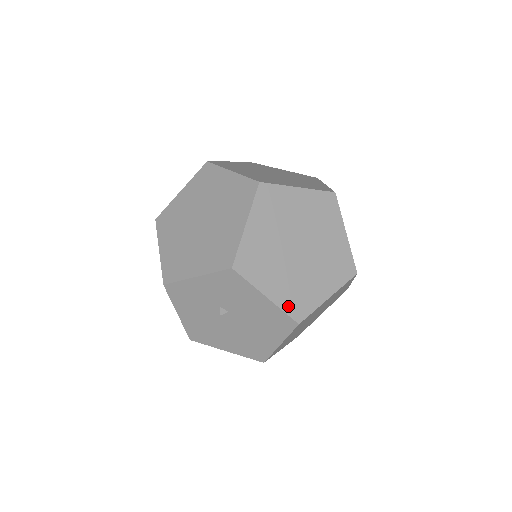
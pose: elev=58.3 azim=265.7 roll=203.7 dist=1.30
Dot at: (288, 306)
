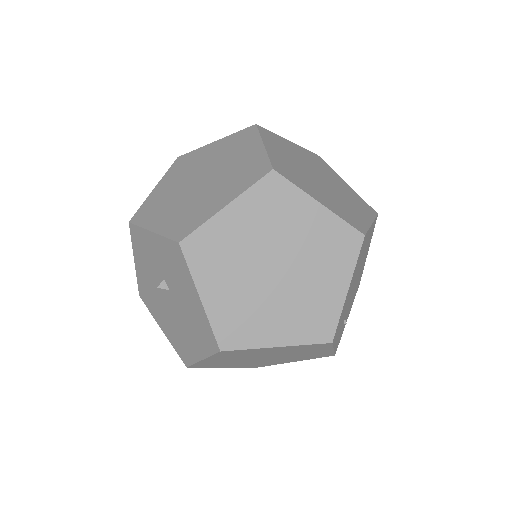
Dot at: (220, 324)
